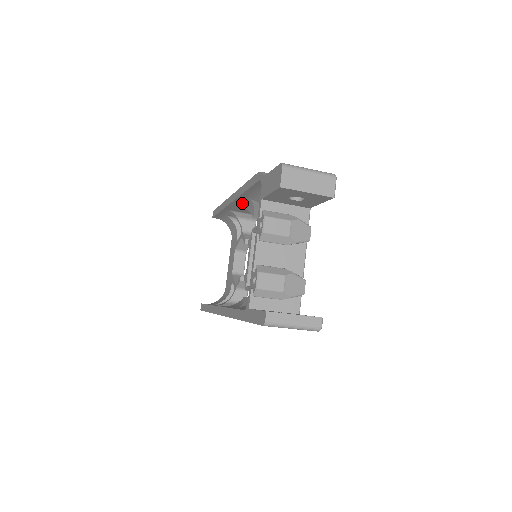
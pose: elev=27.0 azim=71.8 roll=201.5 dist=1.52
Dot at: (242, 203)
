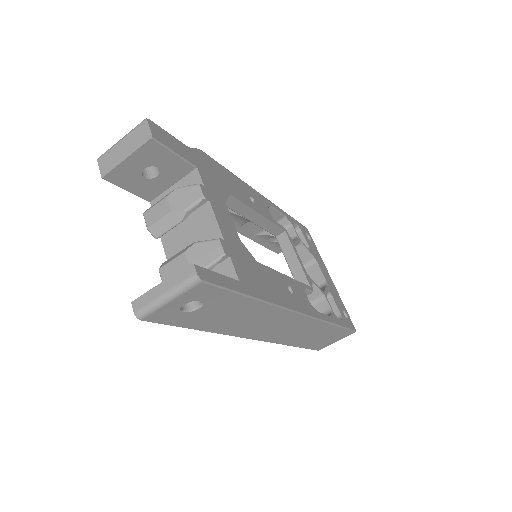
Dot at: occluded
